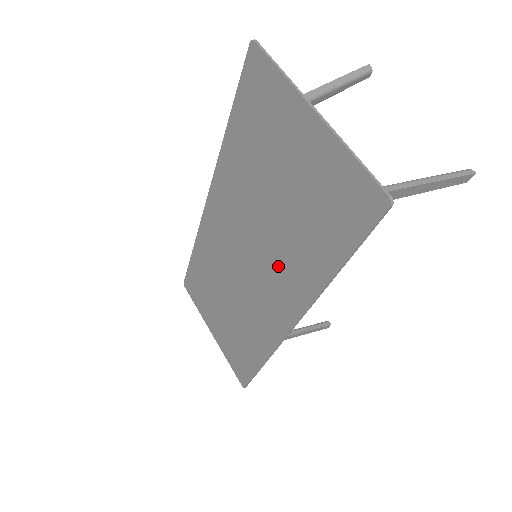
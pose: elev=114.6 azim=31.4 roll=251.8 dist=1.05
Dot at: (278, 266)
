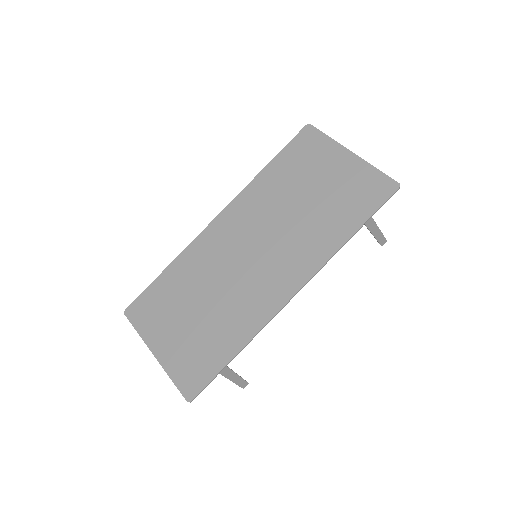
Dot at: (293, 246)
